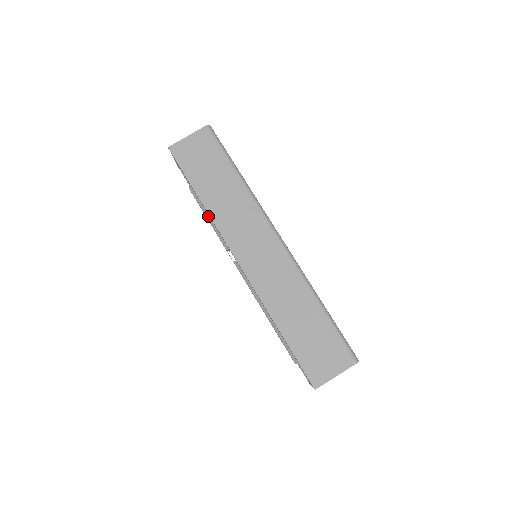
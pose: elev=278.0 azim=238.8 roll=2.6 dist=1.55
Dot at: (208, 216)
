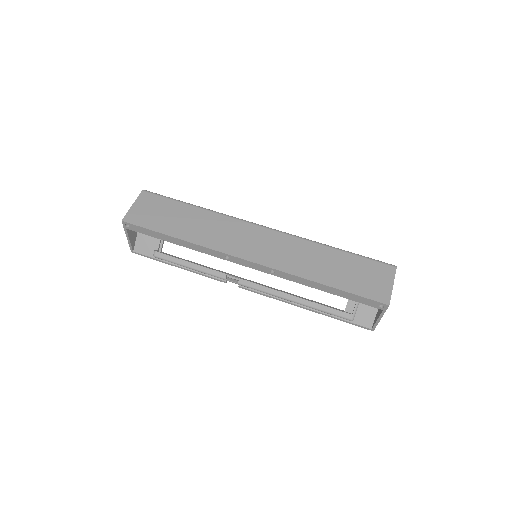
Dot at: (188, 264)
